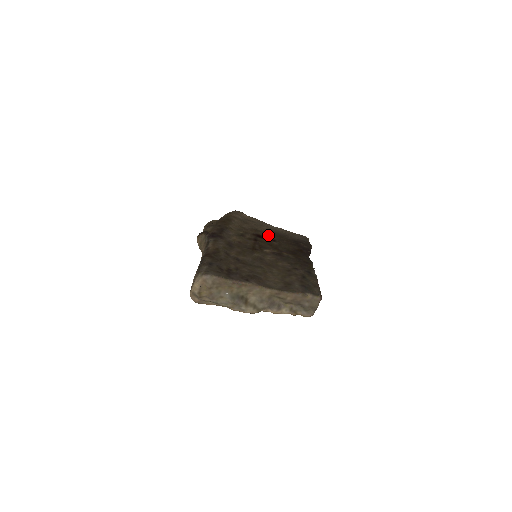
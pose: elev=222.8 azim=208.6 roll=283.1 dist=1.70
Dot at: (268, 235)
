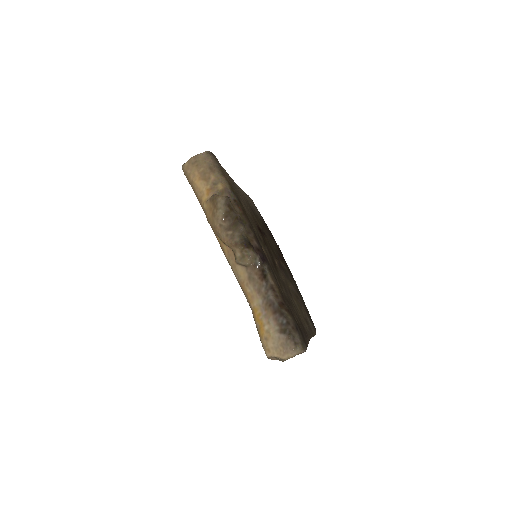
Dot at: (257, 221)
